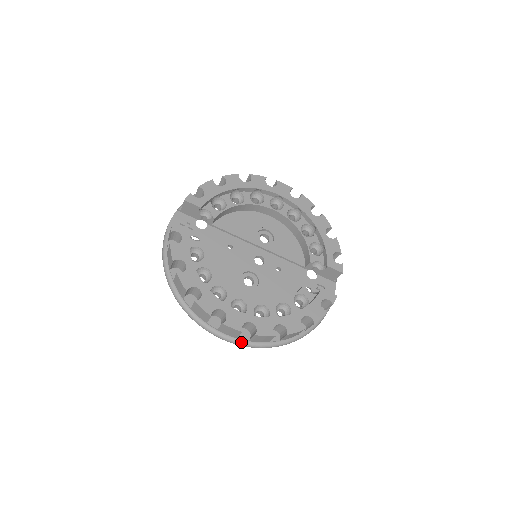
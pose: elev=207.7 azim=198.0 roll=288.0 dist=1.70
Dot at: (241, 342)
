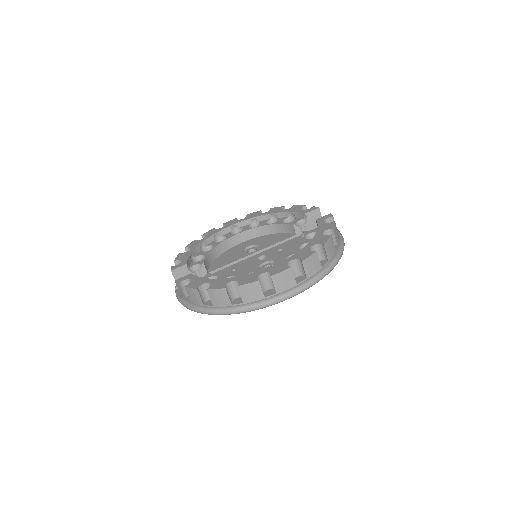
Dot at: (303, 284)
